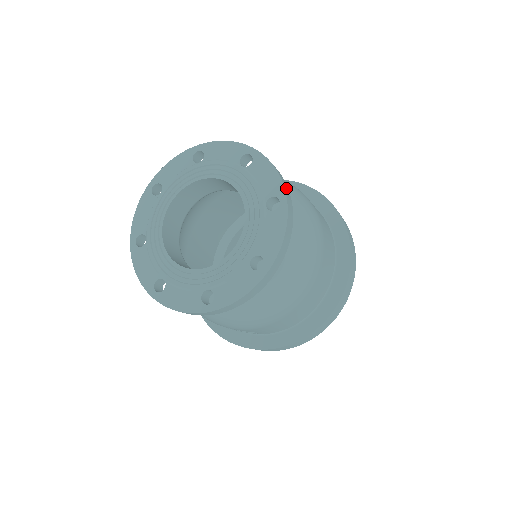
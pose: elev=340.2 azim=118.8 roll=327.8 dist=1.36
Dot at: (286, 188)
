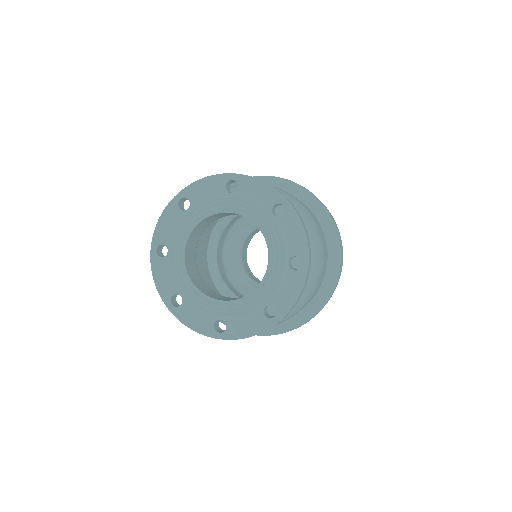
Dot at: (309, 249)
